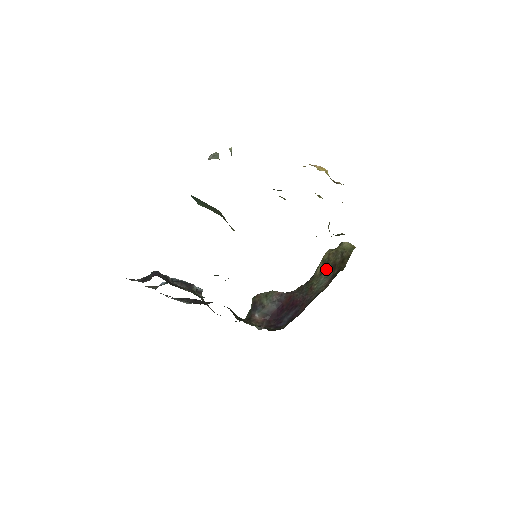
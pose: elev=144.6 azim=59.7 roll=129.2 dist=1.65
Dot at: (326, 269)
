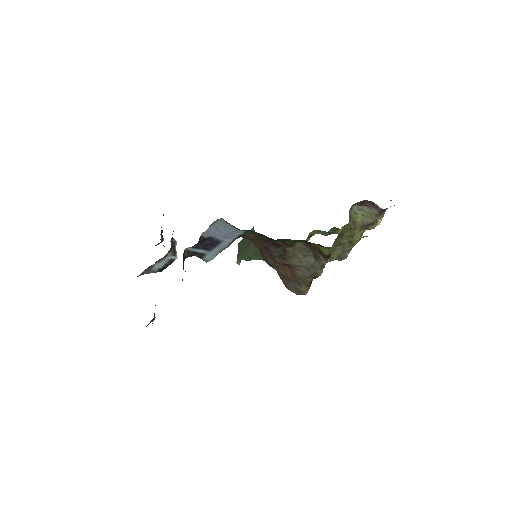
Dot at: occluded
